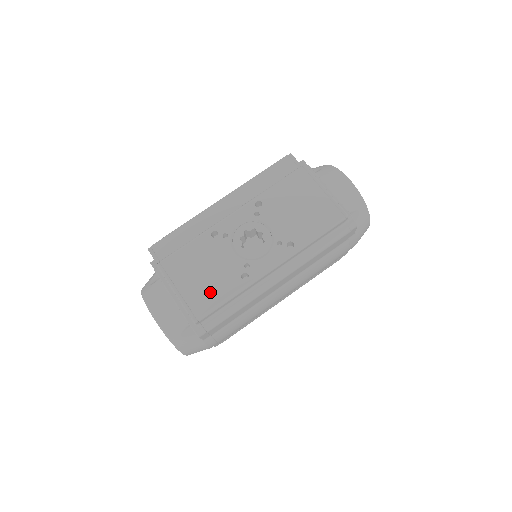
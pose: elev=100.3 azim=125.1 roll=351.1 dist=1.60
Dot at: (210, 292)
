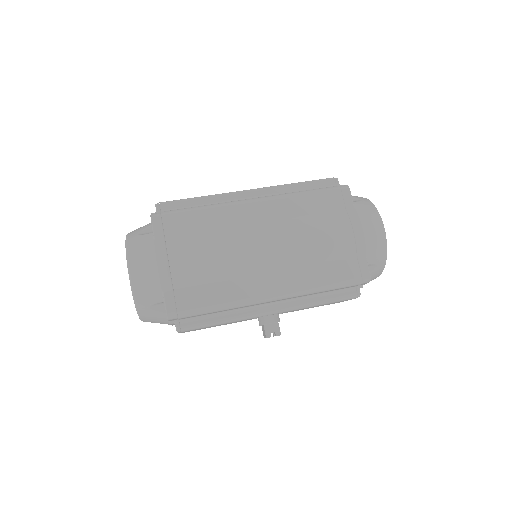
Dot at: occluded
